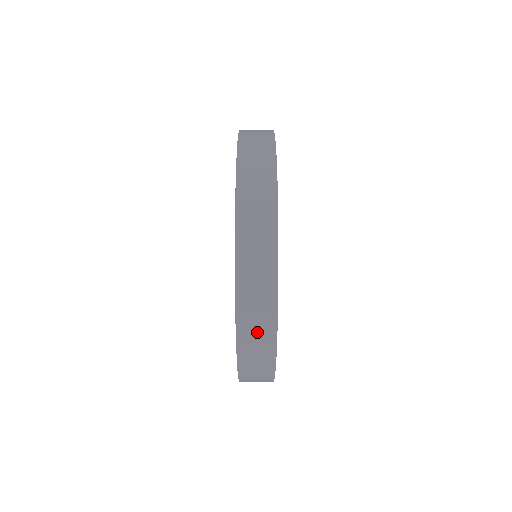
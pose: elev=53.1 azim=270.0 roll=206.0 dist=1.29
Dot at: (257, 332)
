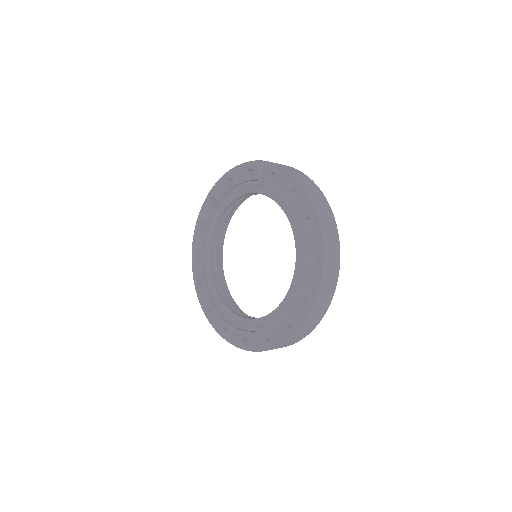
Dot at: (319, 311)
